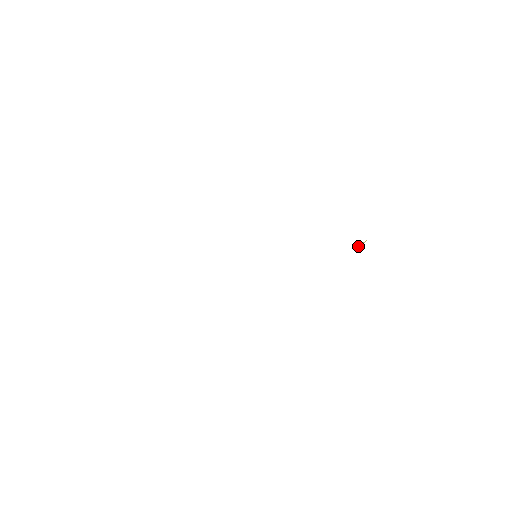
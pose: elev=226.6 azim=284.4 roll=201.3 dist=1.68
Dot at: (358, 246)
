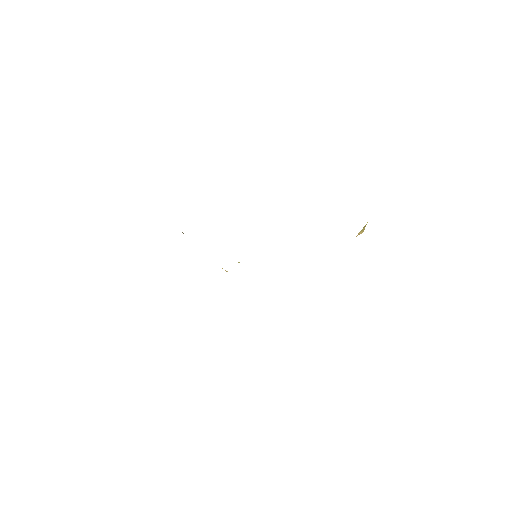
Dot at: (360, 232)
